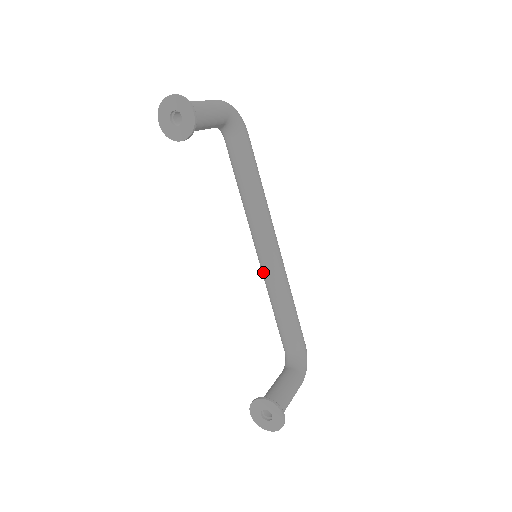
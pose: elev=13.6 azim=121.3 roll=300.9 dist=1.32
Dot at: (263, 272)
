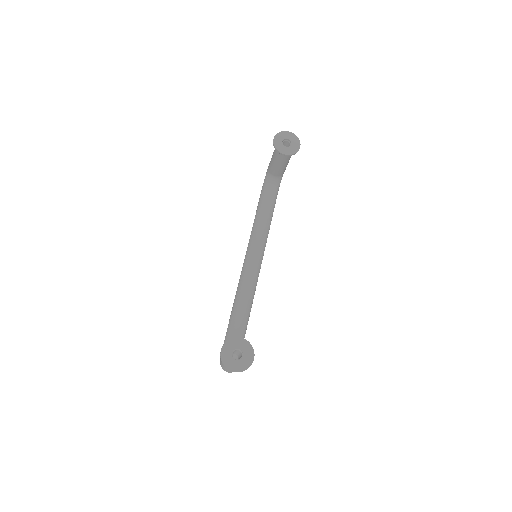
Dot at: (245, 274)
